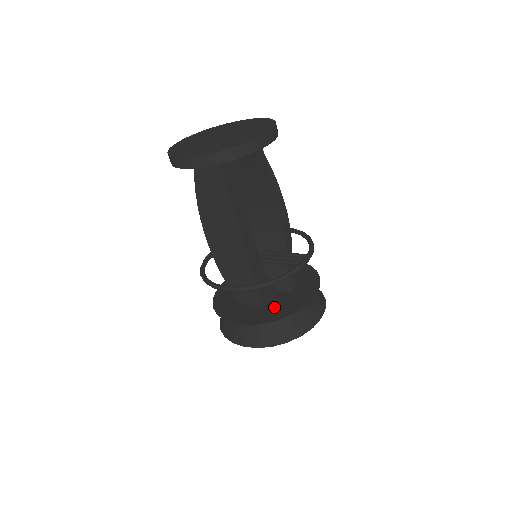
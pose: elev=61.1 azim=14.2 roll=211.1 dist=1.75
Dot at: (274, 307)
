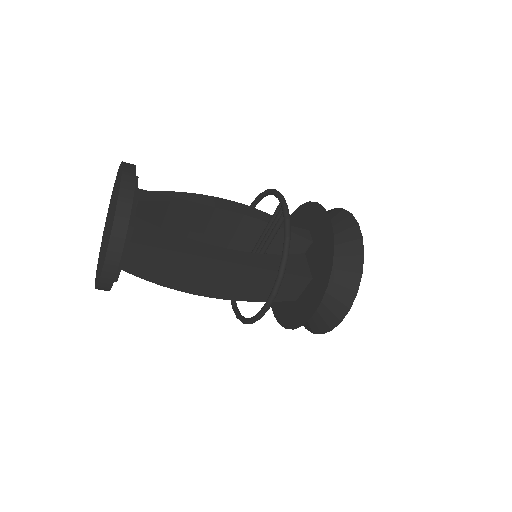
Dot at: (317, 267)
